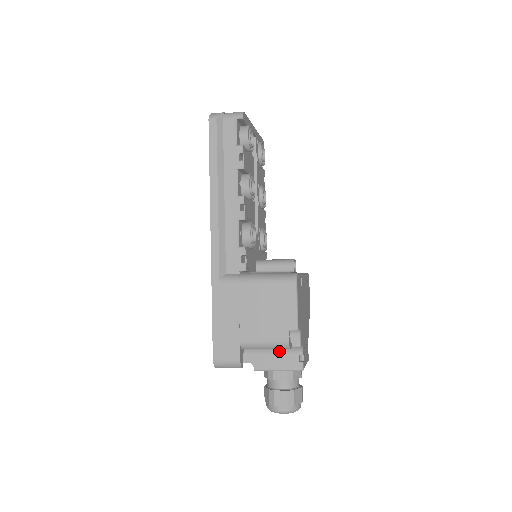
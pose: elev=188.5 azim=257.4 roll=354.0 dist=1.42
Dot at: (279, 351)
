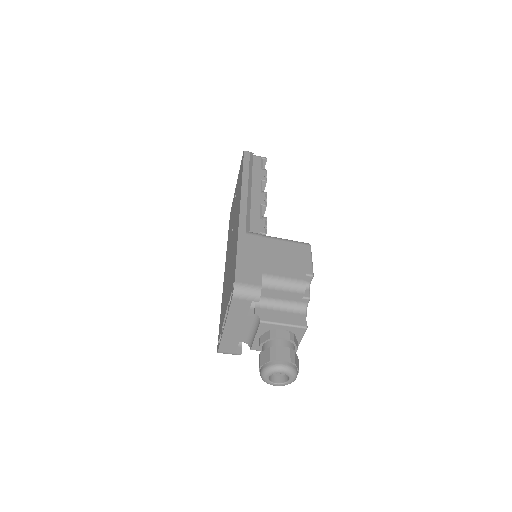
Dot at: (285, 309)
